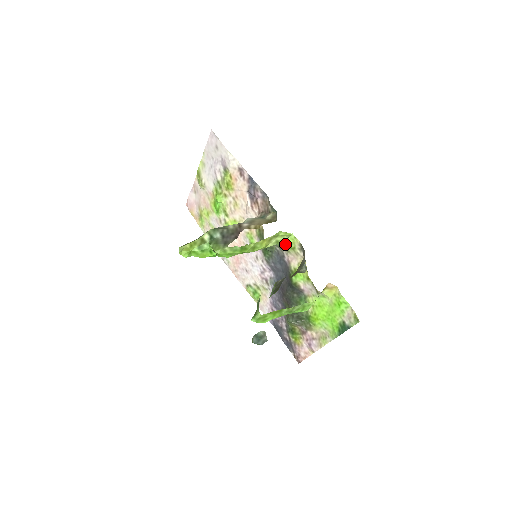
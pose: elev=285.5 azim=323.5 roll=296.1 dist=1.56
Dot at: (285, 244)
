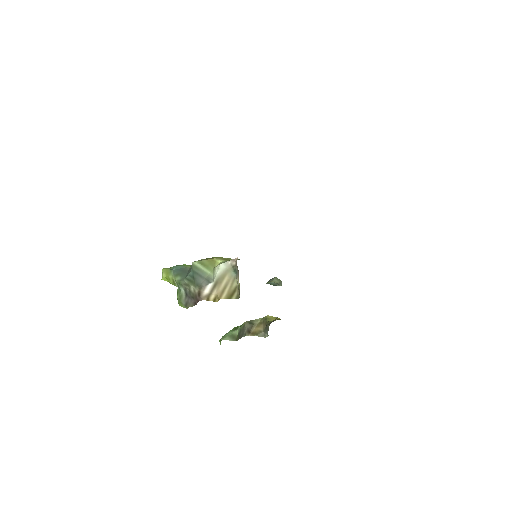
Dot at: occluded
